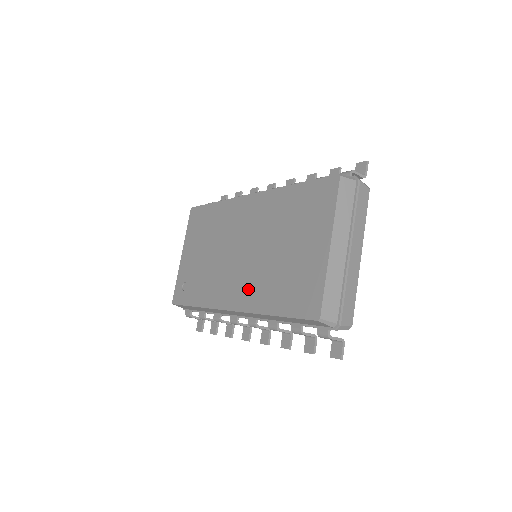
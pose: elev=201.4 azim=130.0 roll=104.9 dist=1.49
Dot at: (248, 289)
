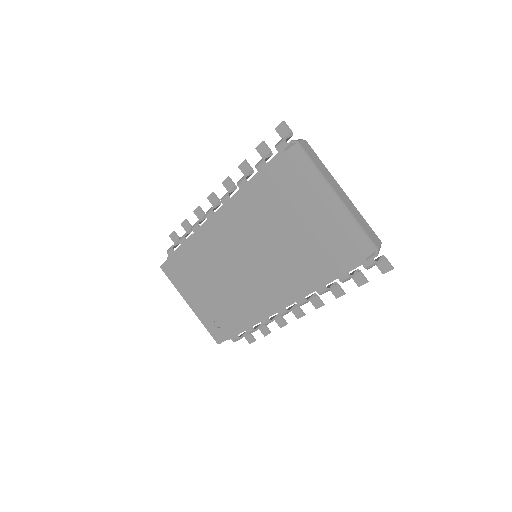
Dot at: (281, 284)
